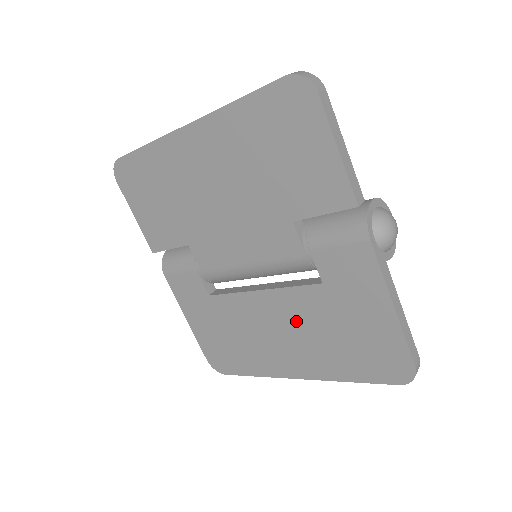
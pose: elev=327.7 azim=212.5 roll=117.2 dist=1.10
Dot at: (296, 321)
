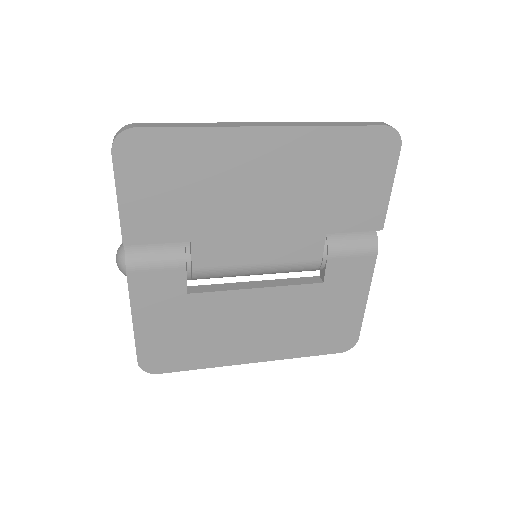
Dot at: (280, 313)
